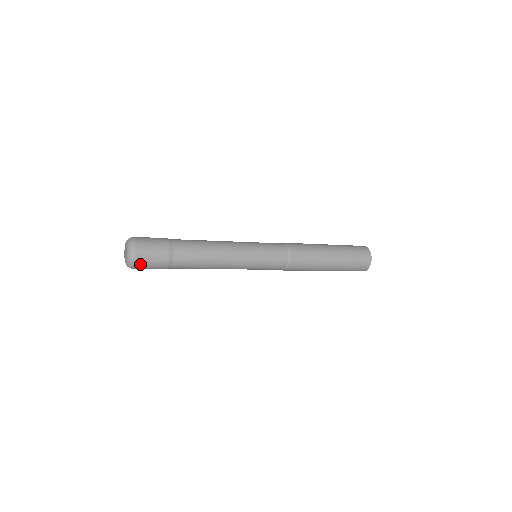
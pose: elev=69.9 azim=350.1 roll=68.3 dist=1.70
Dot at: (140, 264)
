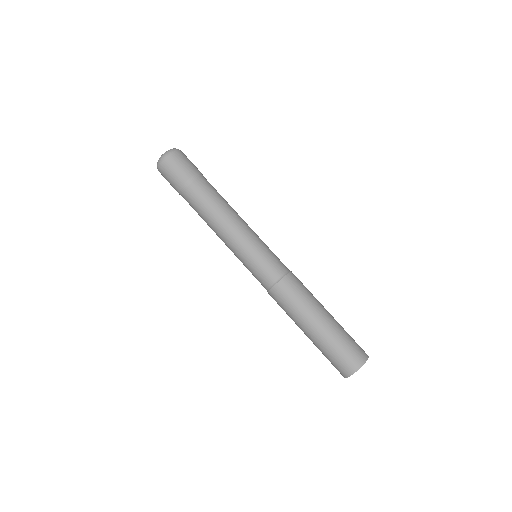
Dot at: (169, 162)
